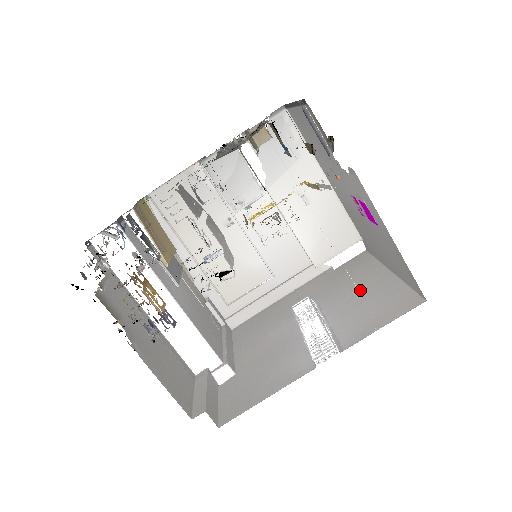
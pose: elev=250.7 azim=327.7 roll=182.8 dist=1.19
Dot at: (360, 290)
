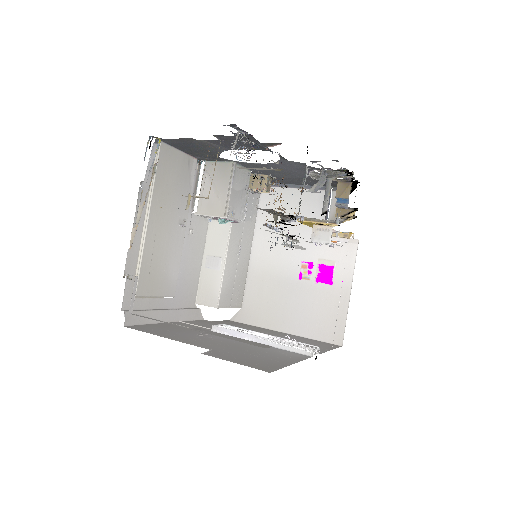
Dot at: (271, 334)
